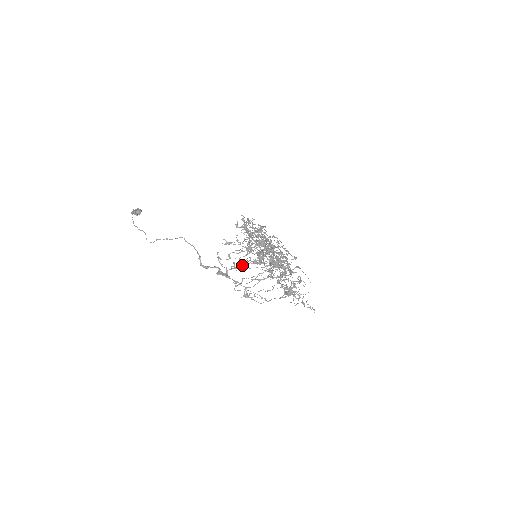
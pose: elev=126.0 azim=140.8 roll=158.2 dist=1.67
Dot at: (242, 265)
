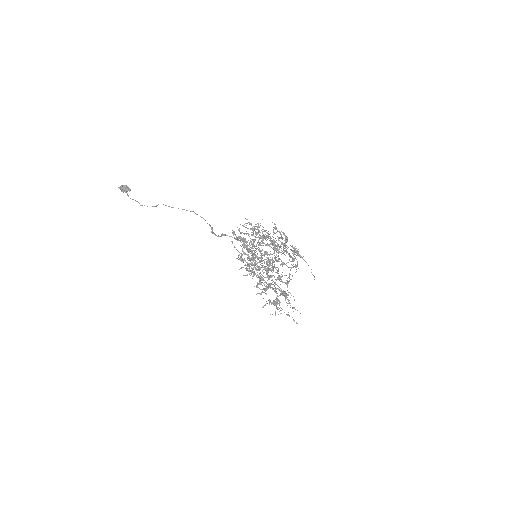
Dot at: occluded
